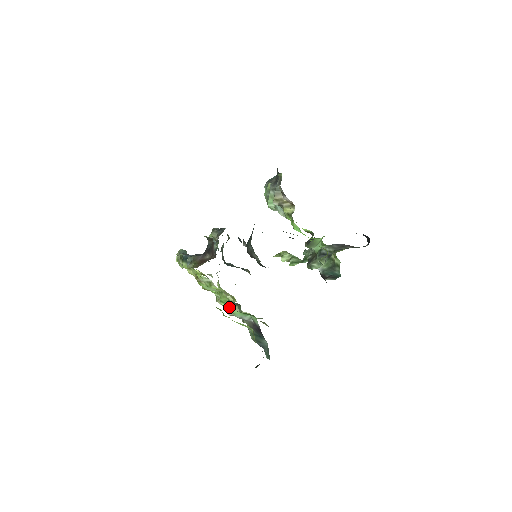
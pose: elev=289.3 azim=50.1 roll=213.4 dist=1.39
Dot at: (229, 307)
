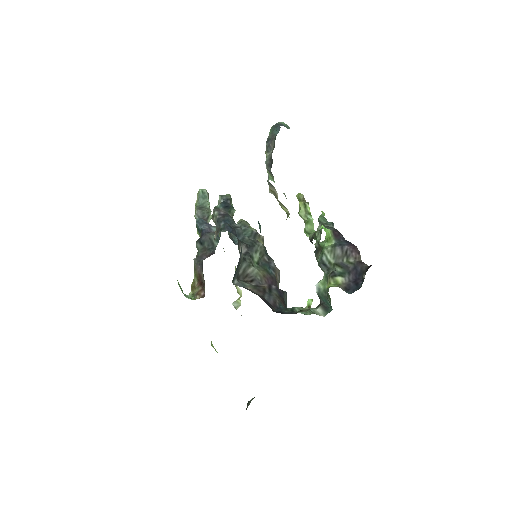
Dot at: occluded
